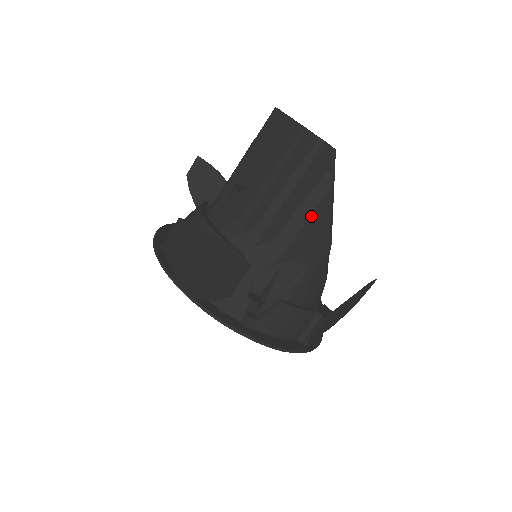
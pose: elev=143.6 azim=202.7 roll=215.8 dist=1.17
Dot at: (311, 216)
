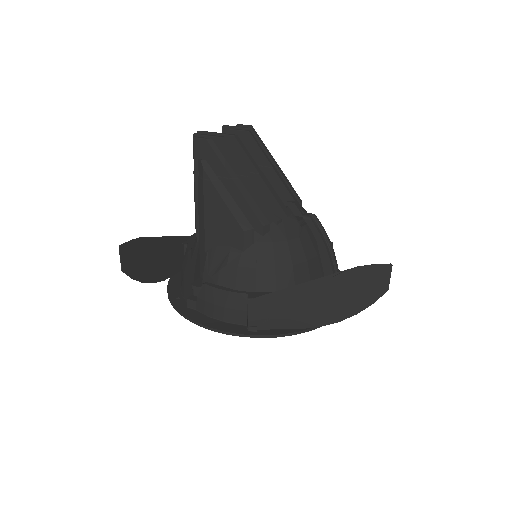
Dot at: (205, 202)
